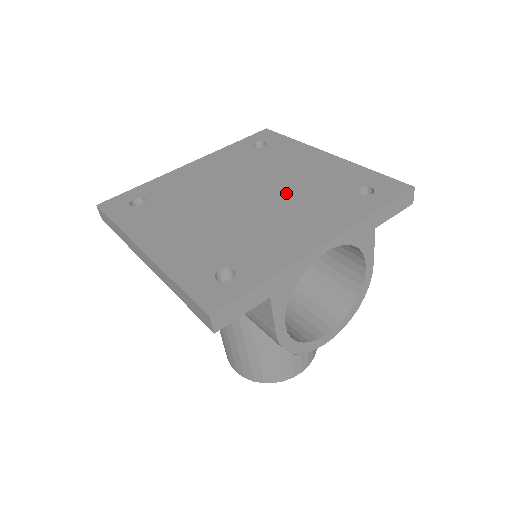
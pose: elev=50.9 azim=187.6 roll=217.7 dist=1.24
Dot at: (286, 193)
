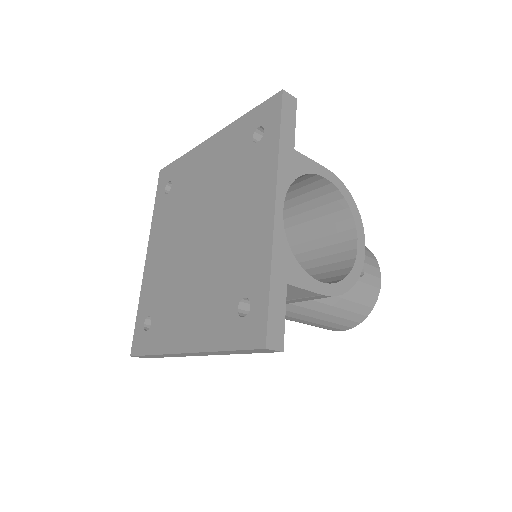
Dot at: (217, 202)
